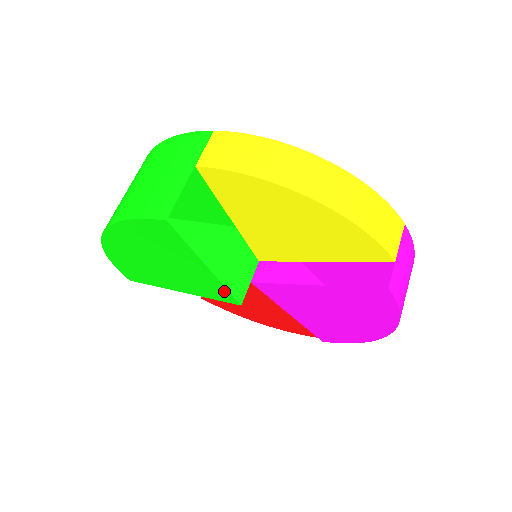
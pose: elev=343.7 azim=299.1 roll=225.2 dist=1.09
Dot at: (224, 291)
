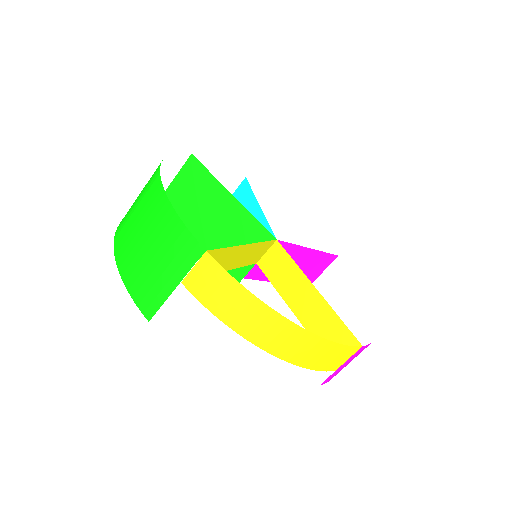
Dot at: occluded
